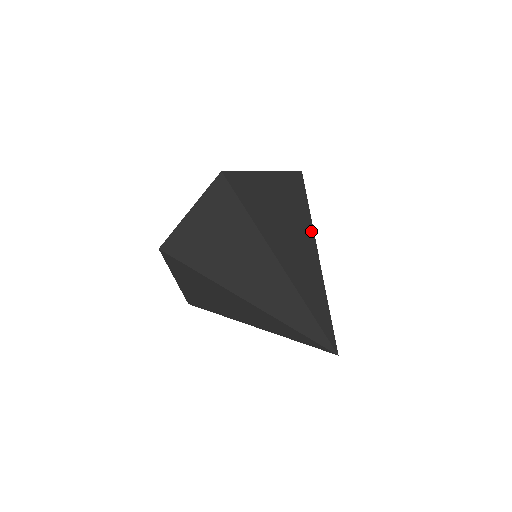
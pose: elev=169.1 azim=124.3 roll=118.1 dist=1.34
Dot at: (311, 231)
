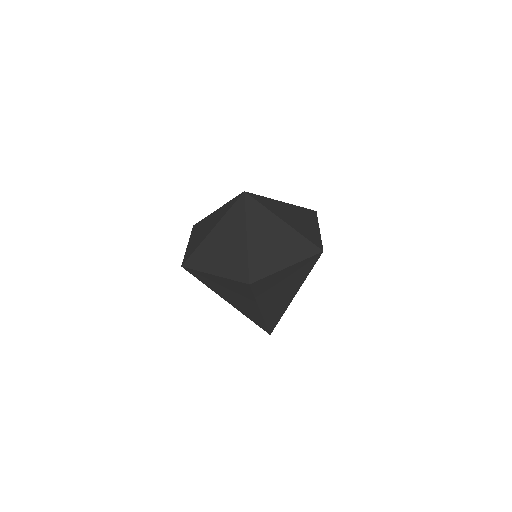
Dot at: occluded
